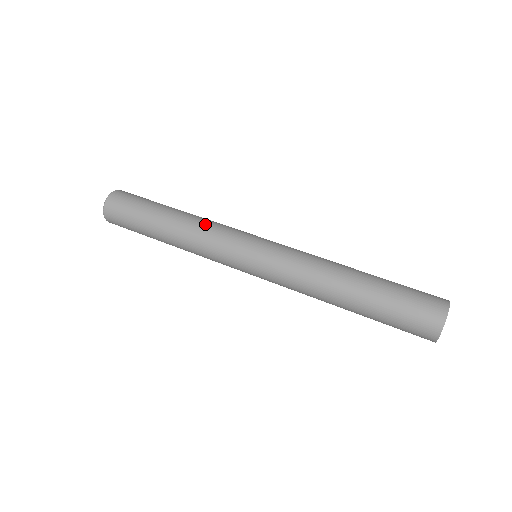
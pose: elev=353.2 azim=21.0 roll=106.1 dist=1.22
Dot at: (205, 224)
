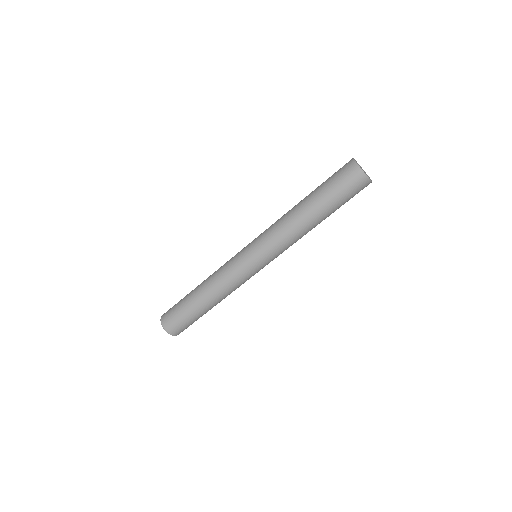
Dot at: occluded
